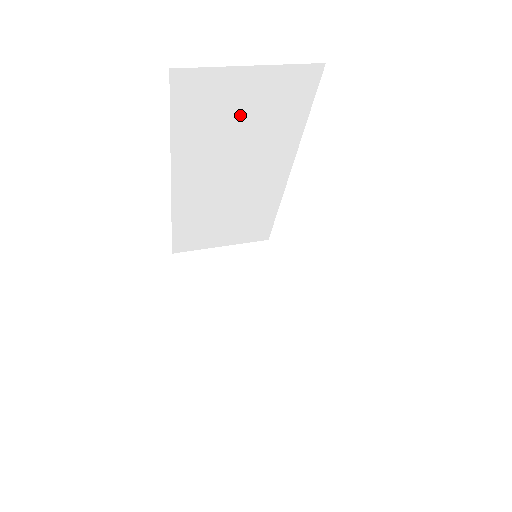
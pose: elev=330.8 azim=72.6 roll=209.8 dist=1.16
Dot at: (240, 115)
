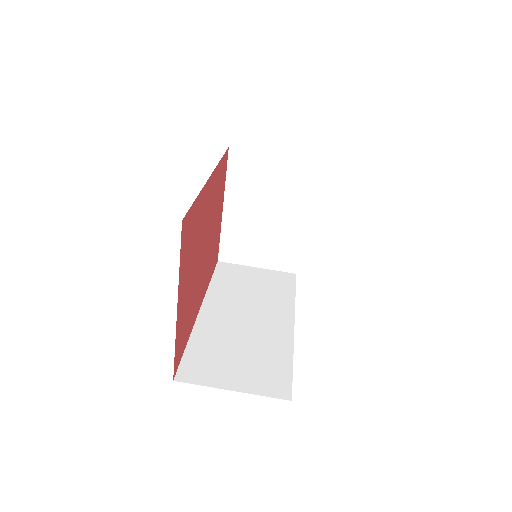
Dot at: occluded
